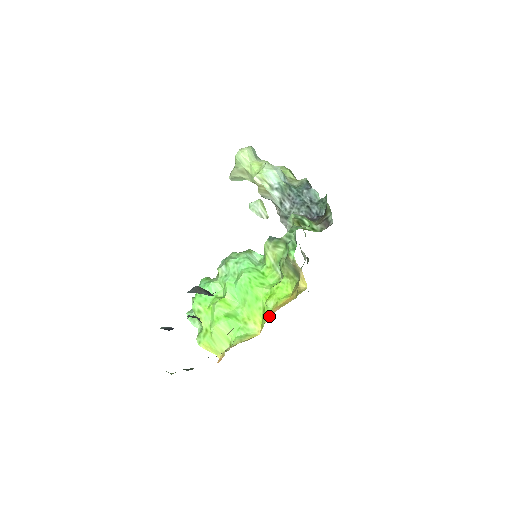
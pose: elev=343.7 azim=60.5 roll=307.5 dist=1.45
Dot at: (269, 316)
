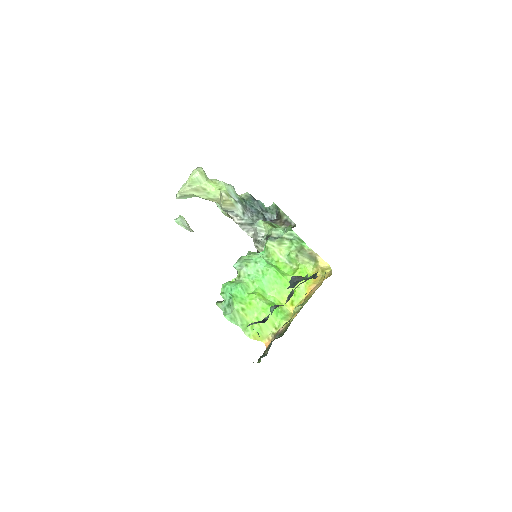
Dot at: (304, 294)
